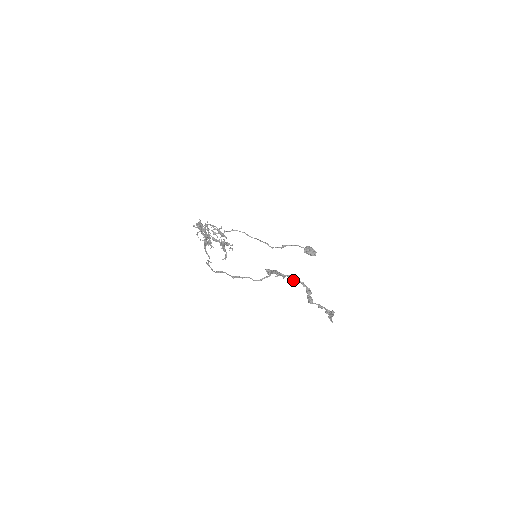
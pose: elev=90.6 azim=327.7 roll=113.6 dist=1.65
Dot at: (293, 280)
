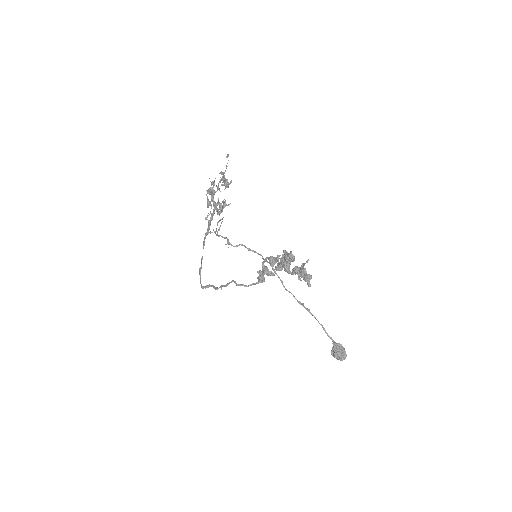
Dot at: occluded
